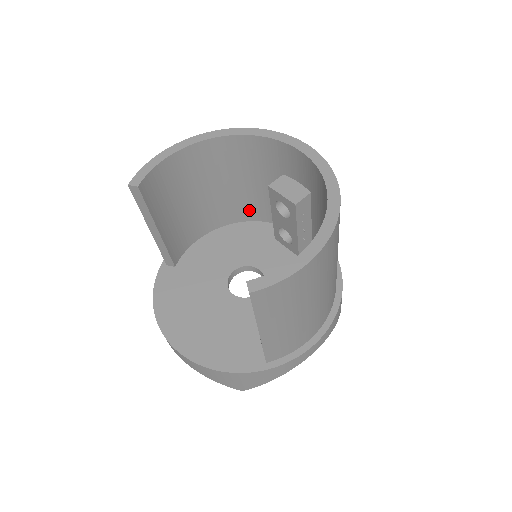
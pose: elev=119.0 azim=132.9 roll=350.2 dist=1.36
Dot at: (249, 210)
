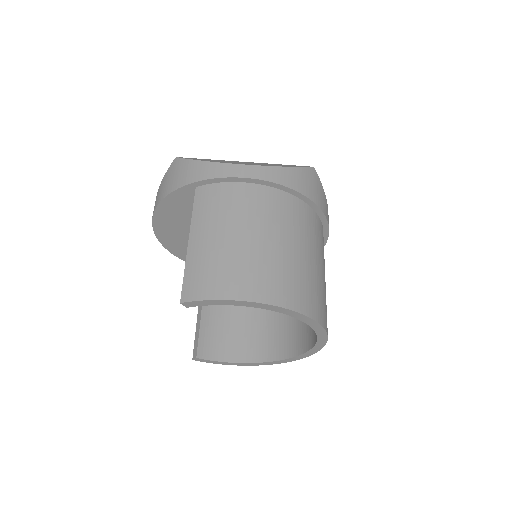
Dot at: occluded
